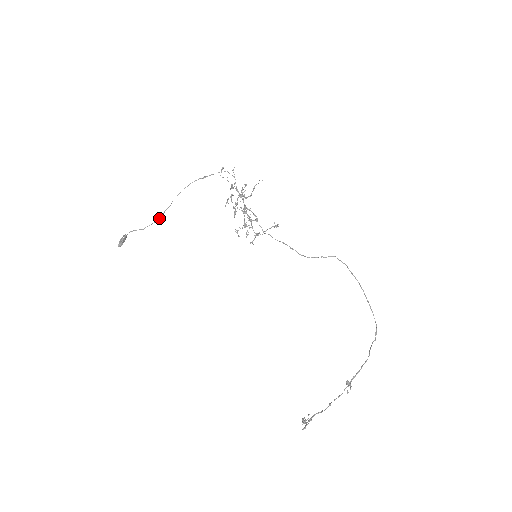
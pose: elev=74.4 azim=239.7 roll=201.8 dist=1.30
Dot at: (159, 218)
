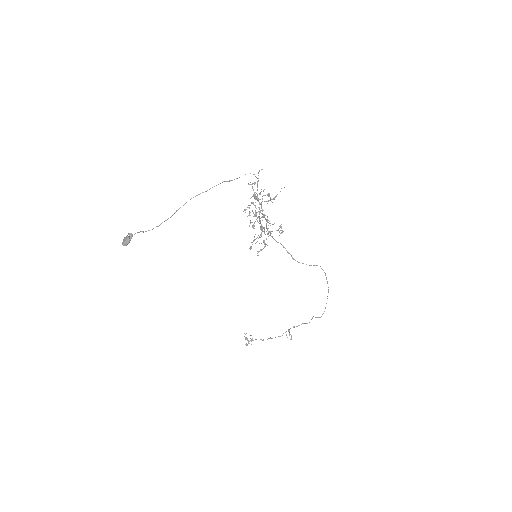
Dot at: (170, 217)
